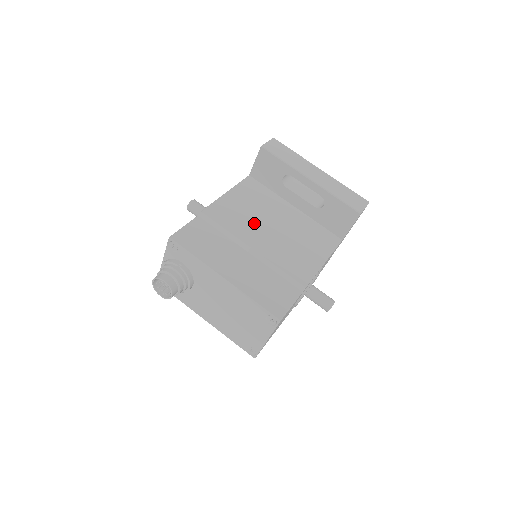
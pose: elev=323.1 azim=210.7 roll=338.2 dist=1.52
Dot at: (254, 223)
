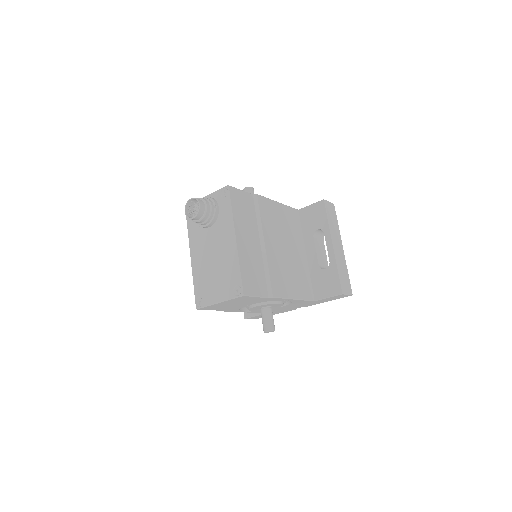
Dot at: (278, 234)
